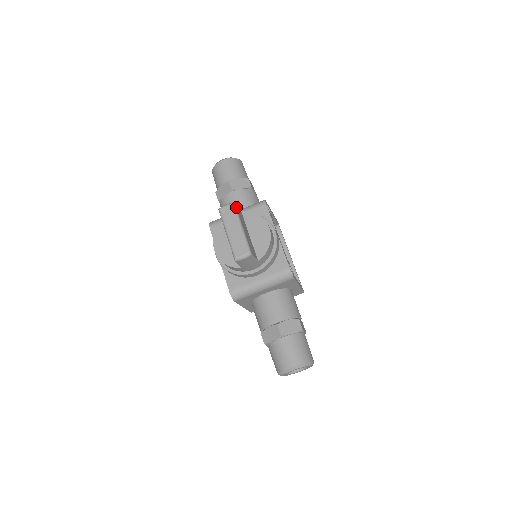
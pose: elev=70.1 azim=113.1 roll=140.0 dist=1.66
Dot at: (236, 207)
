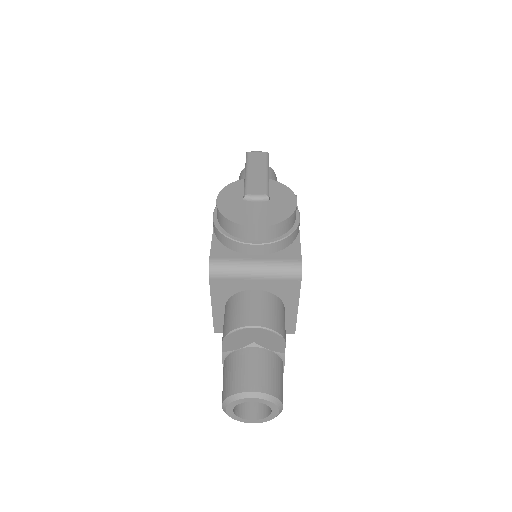
Dot at: occluded
